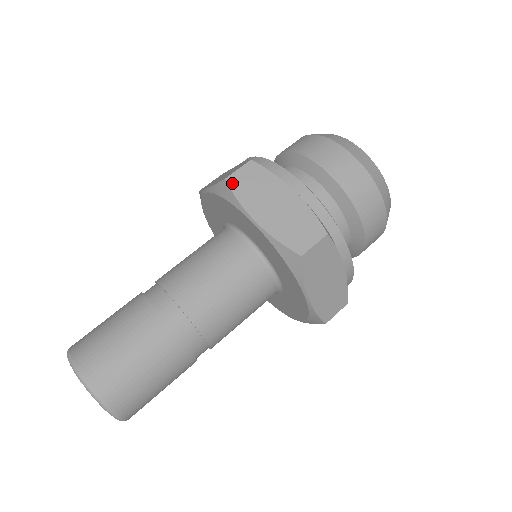
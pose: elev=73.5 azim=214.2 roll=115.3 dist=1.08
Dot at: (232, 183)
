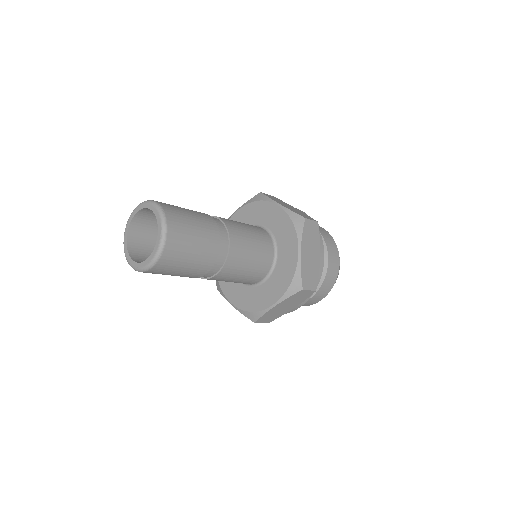
Dot at: (306, 224)
